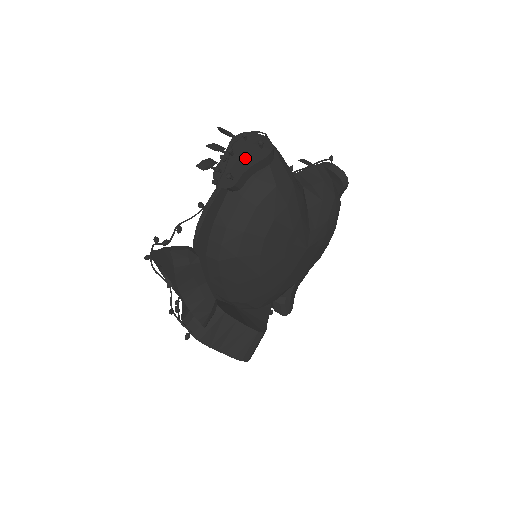
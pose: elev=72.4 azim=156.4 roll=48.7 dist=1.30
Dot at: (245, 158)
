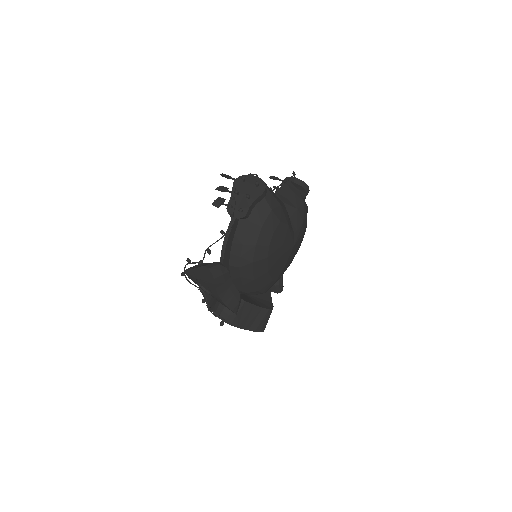
Dot at: (249, 196)
